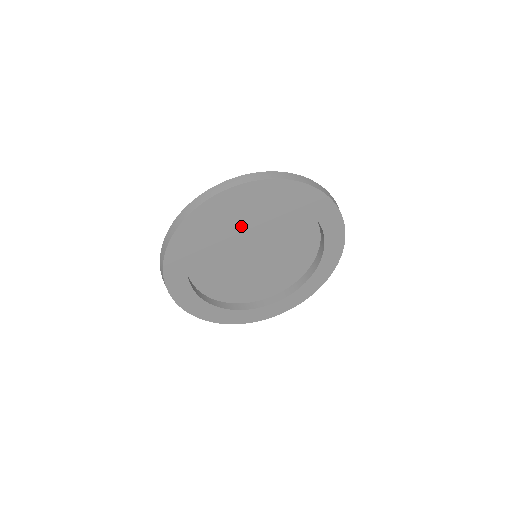
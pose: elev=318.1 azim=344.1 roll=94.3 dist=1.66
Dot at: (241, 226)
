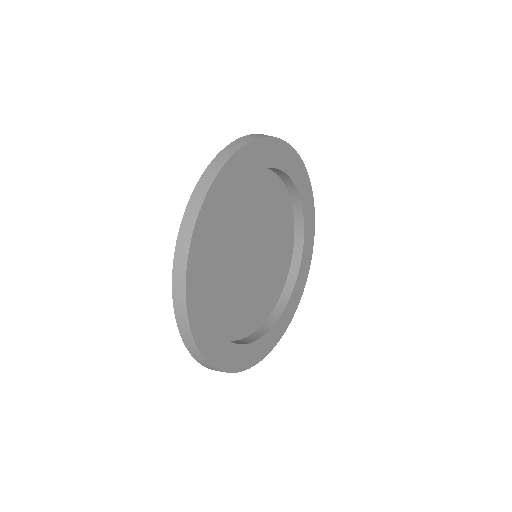
Dot at: (257, 204)
